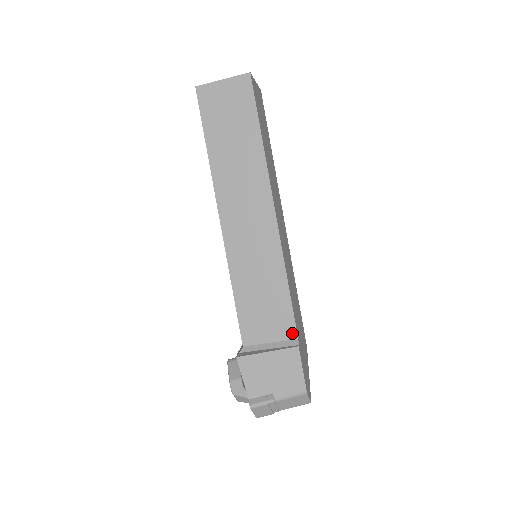
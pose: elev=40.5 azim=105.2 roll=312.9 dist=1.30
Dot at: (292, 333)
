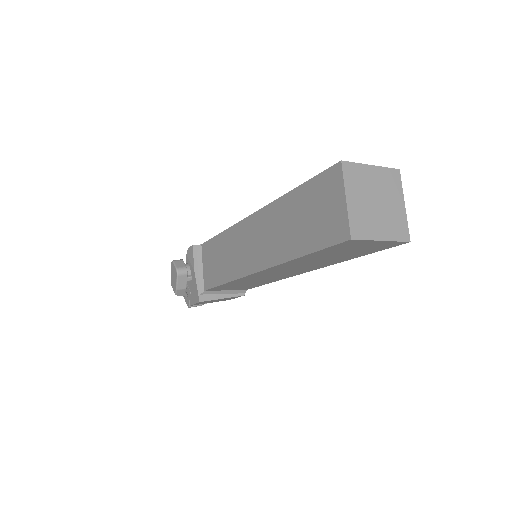
Dot at: (246, 289)
